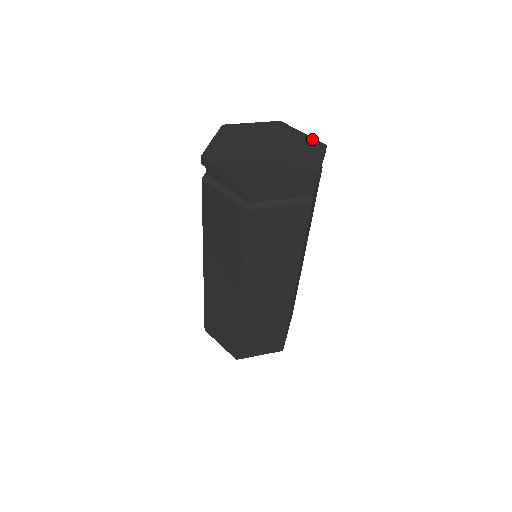
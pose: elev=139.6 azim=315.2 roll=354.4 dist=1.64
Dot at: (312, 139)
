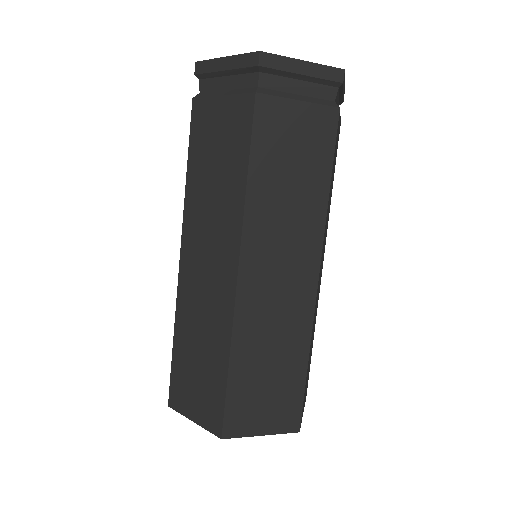
Dot at: occluded
